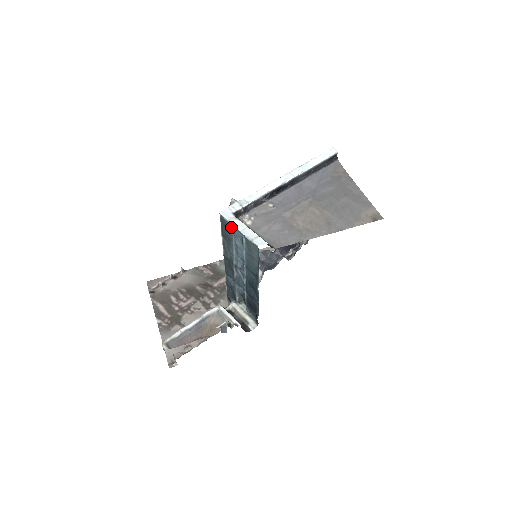
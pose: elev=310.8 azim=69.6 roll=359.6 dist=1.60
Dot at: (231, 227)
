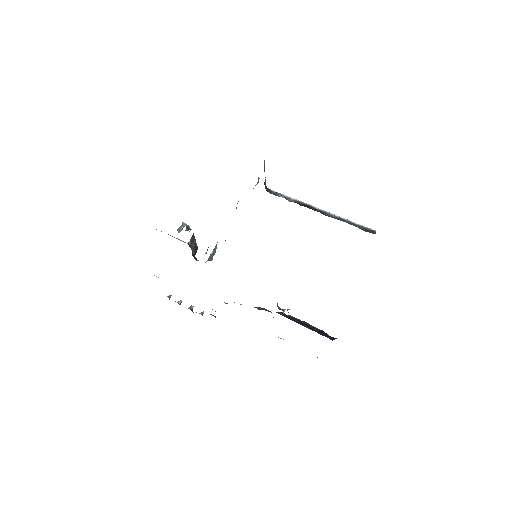
Dot at: occluded
